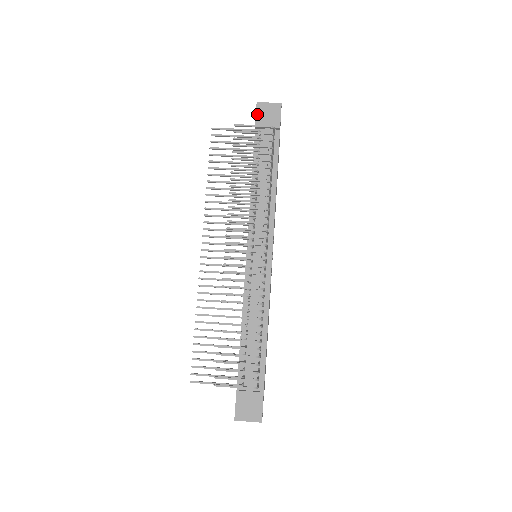
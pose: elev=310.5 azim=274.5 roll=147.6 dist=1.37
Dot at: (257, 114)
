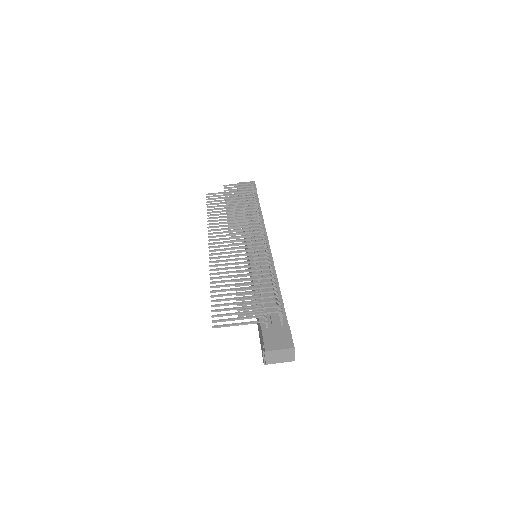
Dot at: occluded
